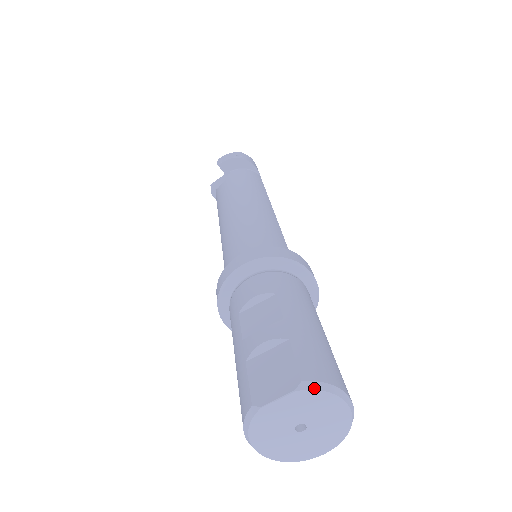
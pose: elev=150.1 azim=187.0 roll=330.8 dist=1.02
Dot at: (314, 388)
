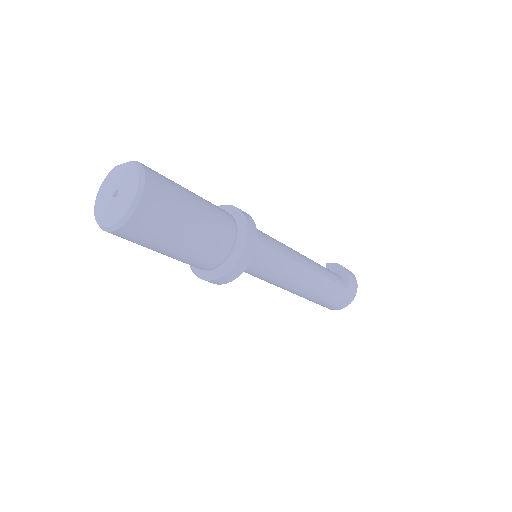
Dot at: (137, 164)
